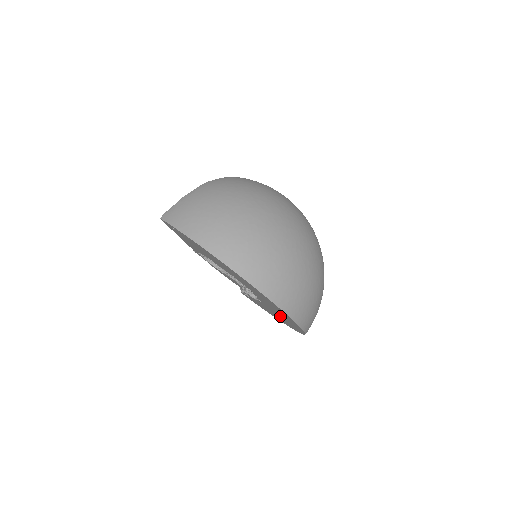
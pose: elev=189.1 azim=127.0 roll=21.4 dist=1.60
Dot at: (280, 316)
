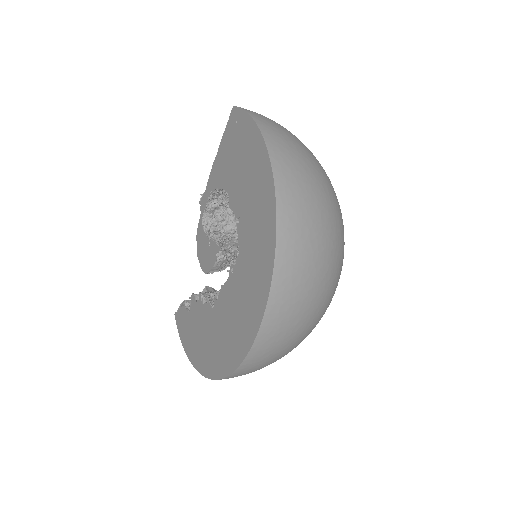
Dot at: (223, 330)
